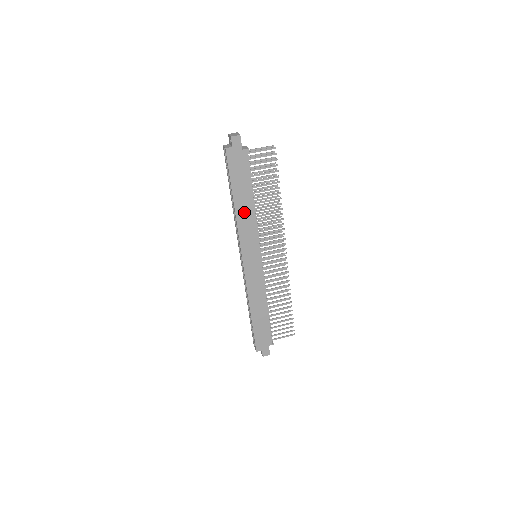
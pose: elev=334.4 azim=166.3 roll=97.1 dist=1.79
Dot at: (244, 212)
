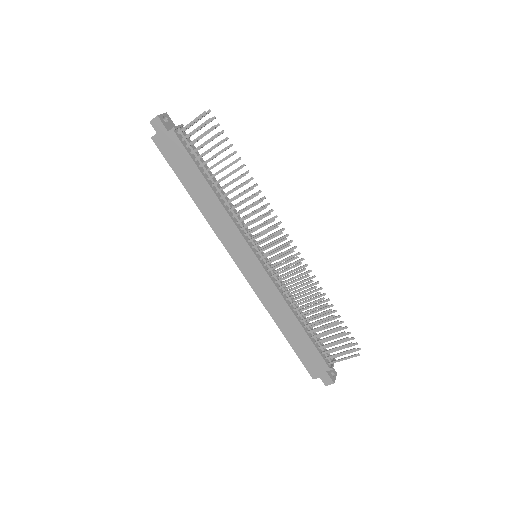
Dot at: (208, 206)
